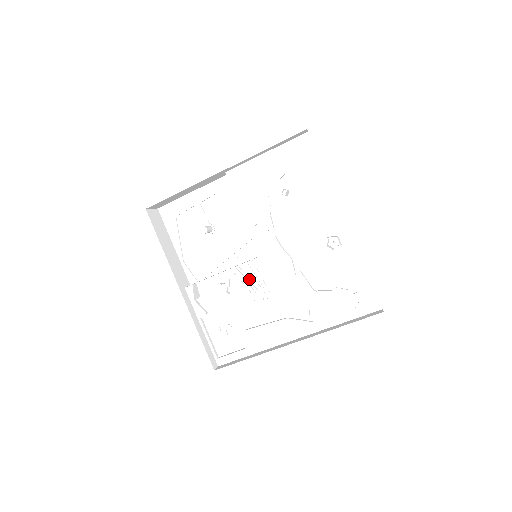
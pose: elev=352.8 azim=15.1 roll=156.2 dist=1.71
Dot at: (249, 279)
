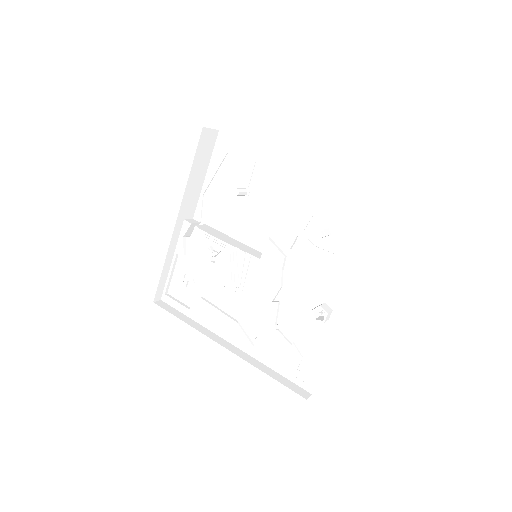
Dot at: (235, 266)
